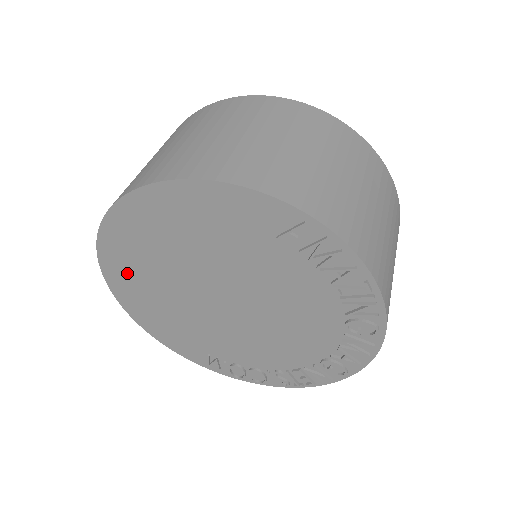
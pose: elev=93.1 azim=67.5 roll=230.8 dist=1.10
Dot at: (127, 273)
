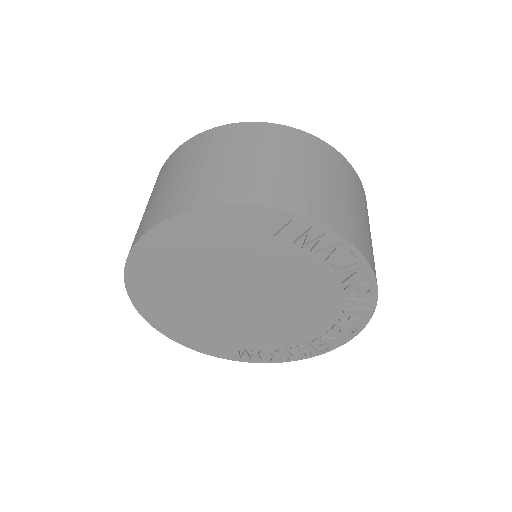
Dot at: (155, 299)
